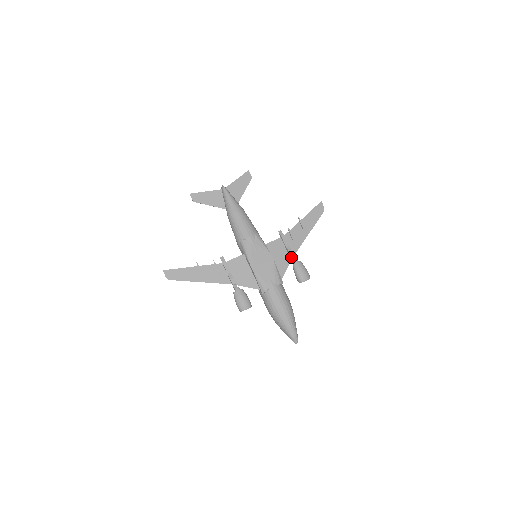
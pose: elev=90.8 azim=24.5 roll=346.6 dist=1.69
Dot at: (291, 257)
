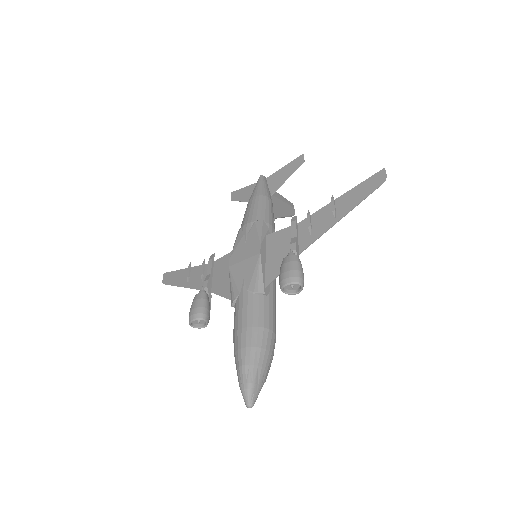
Dot at: occluded
